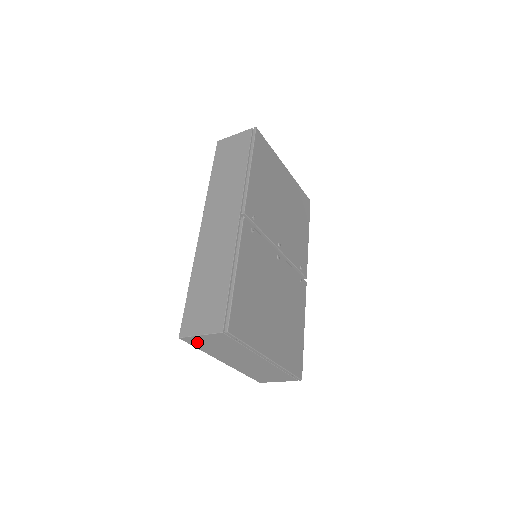
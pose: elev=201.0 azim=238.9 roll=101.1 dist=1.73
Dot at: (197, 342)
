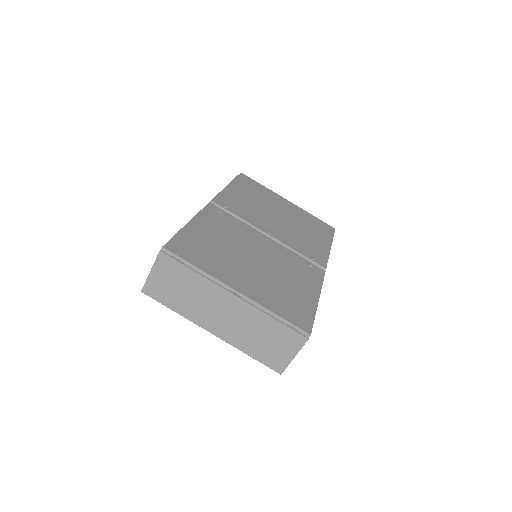
Dot at: (158, 291)
